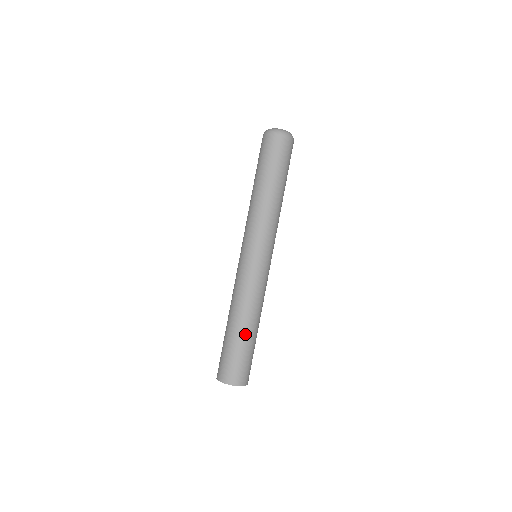
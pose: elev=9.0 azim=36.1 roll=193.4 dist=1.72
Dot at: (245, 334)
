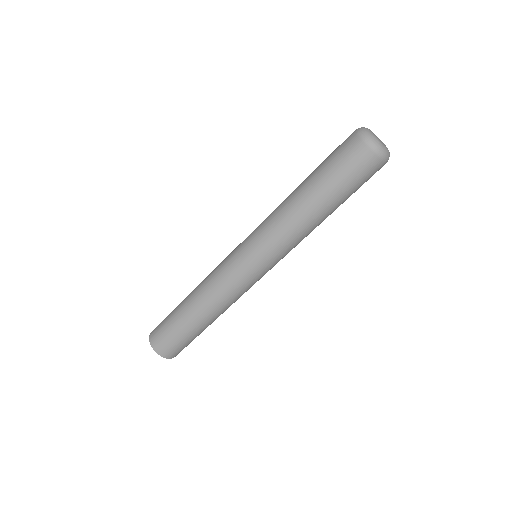
Dot at: (191, 320)
